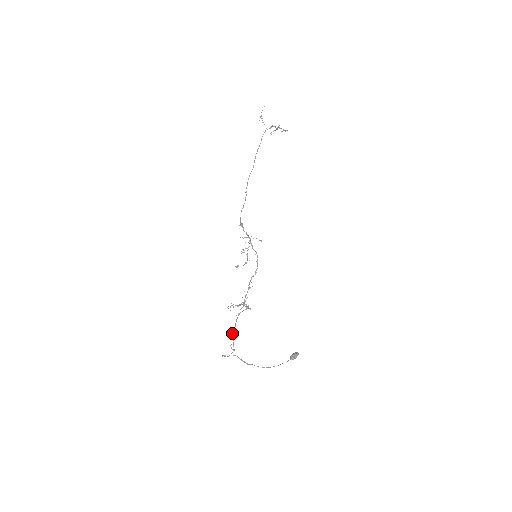
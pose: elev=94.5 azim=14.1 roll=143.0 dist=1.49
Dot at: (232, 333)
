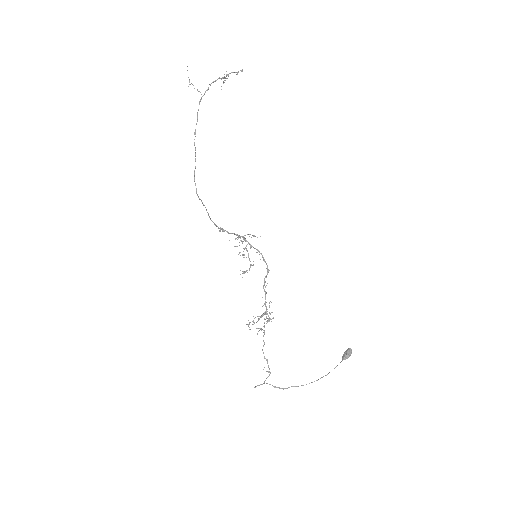
Dot at: (263, 352)
